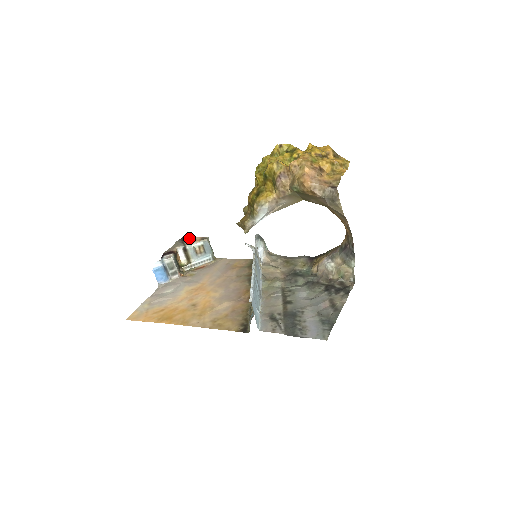
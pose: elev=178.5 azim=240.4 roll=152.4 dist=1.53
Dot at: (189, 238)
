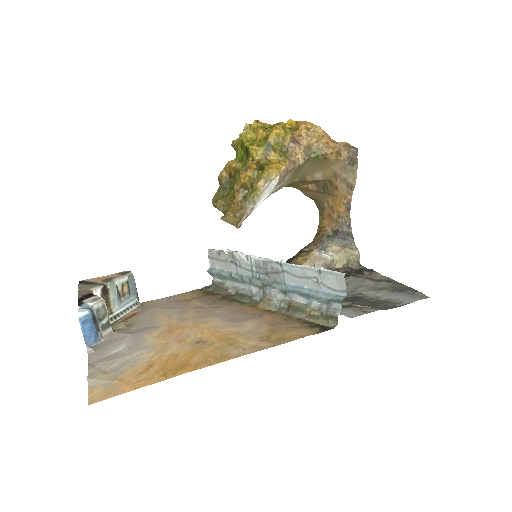
Dot at: (95, 279)
